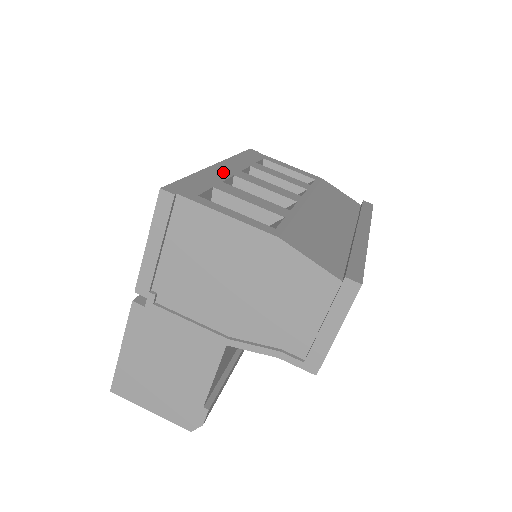
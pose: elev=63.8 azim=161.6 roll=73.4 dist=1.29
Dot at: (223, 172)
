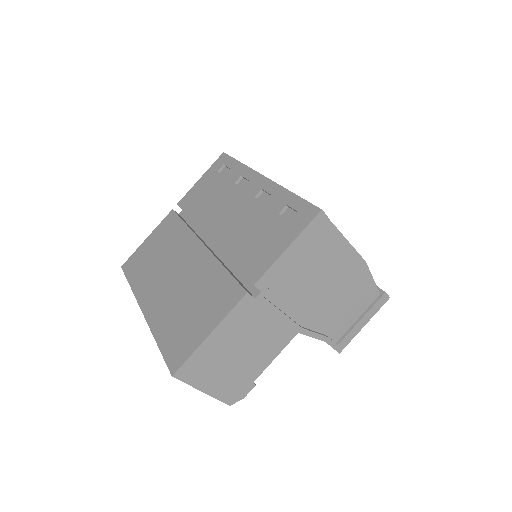
Dot at: occluded
